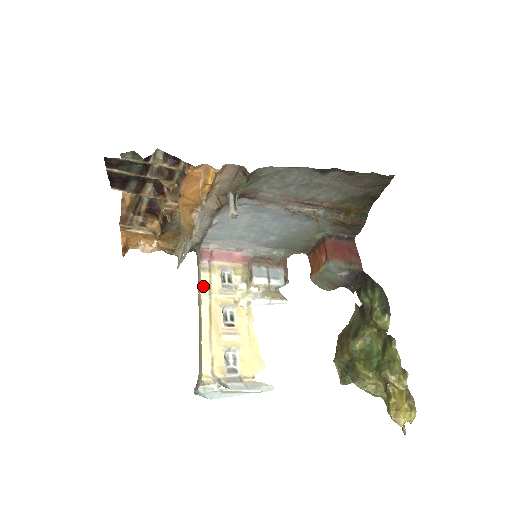
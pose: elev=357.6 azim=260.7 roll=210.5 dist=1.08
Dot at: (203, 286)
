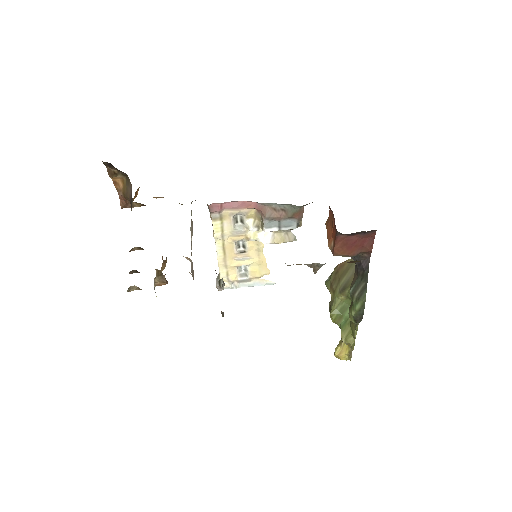
Dot at: (215, 231)
